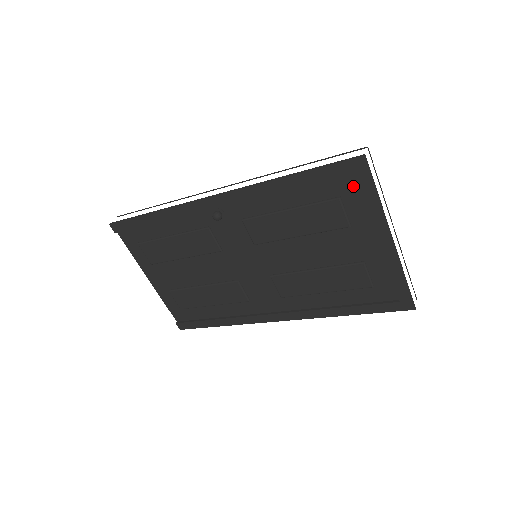
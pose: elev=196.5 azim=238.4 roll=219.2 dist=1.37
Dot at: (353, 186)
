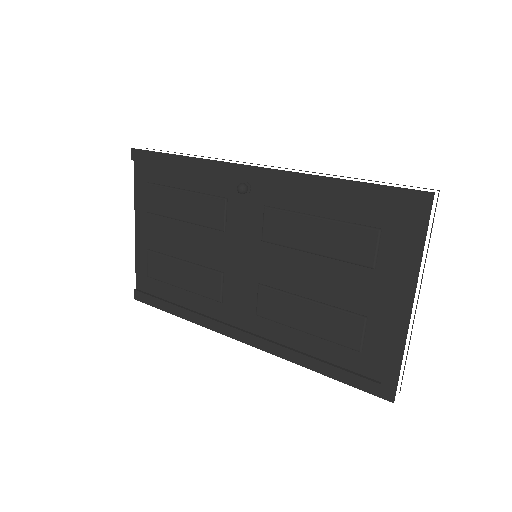
Dot at: (402, 223)
